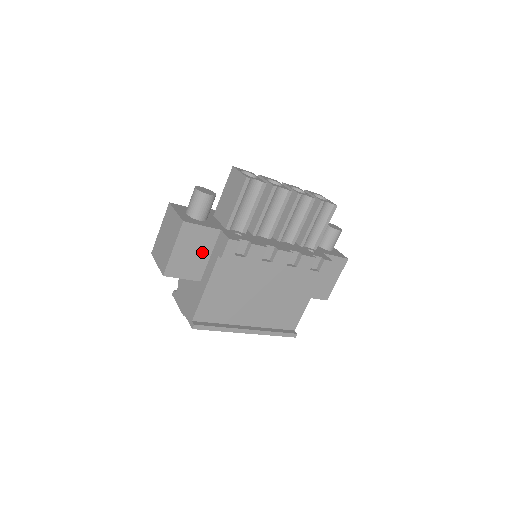
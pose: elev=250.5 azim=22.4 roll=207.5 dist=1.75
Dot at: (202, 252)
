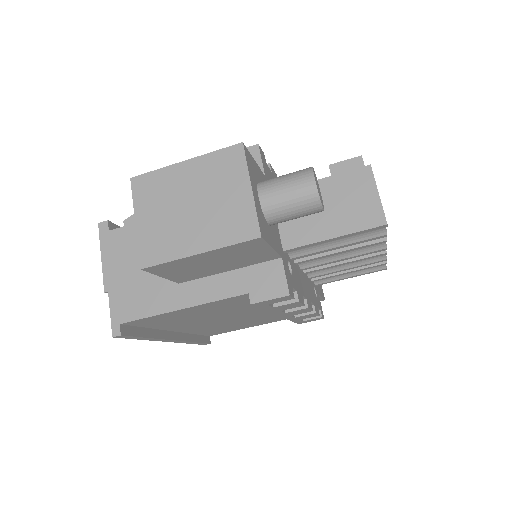
Dot at: (227, 265)
